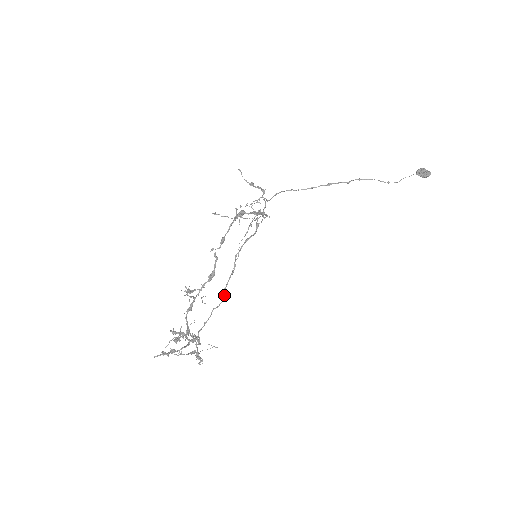
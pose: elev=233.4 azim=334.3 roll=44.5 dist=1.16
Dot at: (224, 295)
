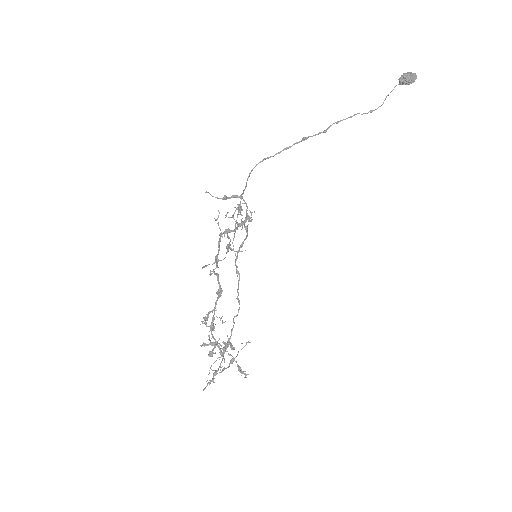
Dot at: (239, 301)
